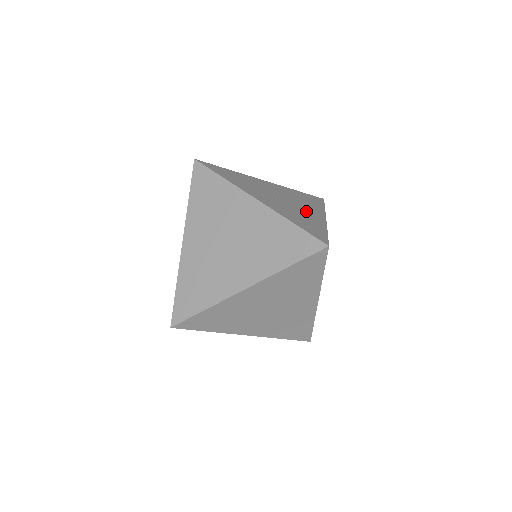
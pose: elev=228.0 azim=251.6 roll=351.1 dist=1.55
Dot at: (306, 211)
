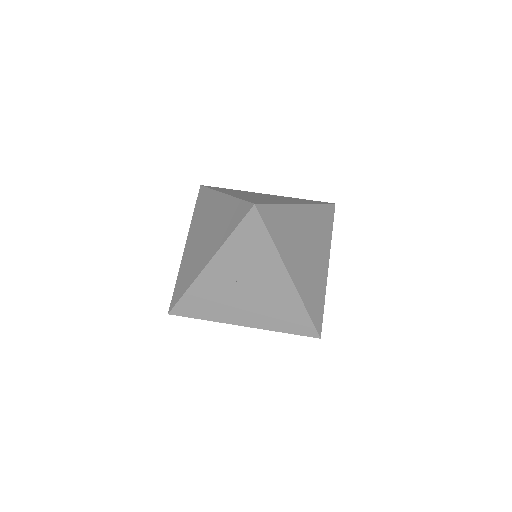
Dot at: (273, 289)
